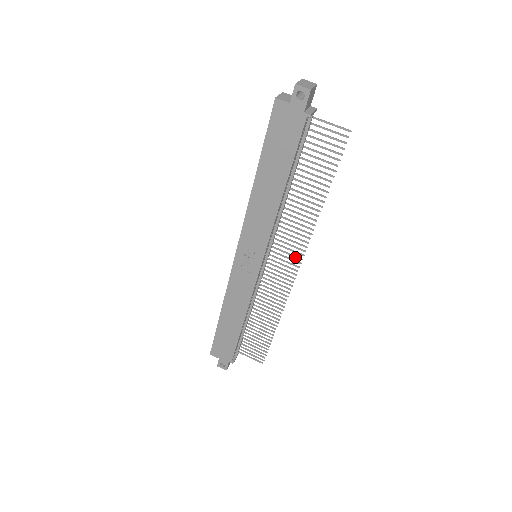
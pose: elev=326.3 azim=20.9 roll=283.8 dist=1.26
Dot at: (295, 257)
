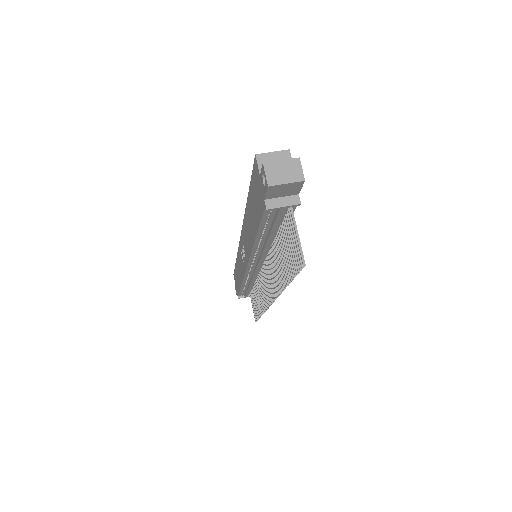
Dot at: (271, 293)
